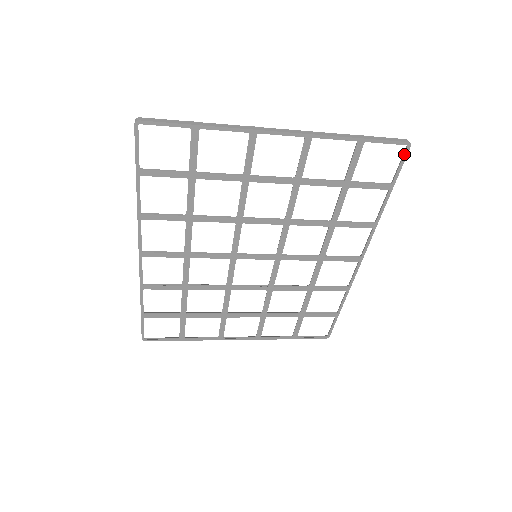
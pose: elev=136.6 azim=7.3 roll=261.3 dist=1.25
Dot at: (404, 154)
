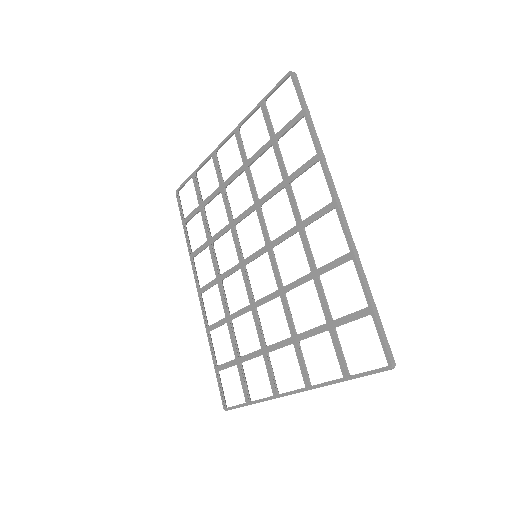
Dot at: (293, 82)
